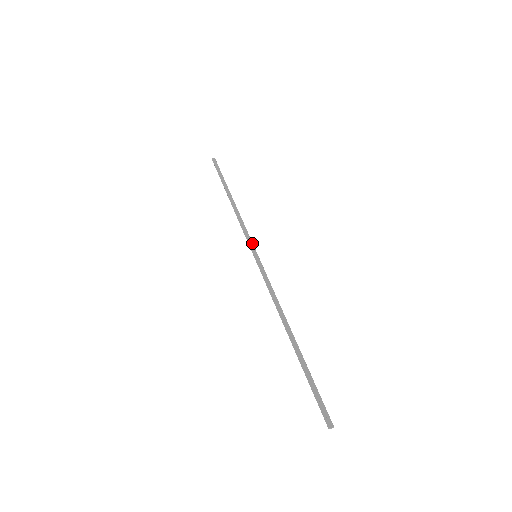
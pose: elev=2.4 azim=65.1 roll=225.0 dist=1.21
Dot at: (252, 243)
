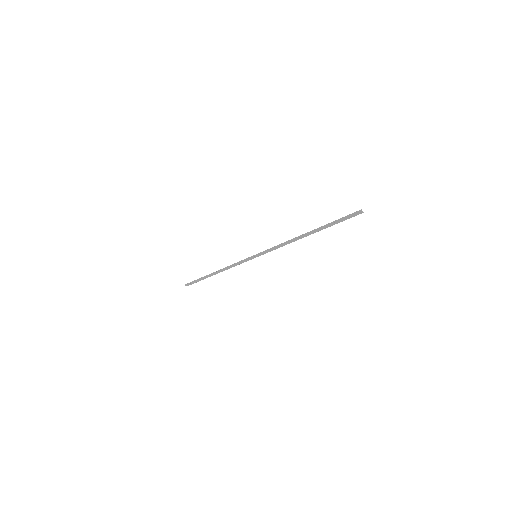
Dot at: (248, 260)
